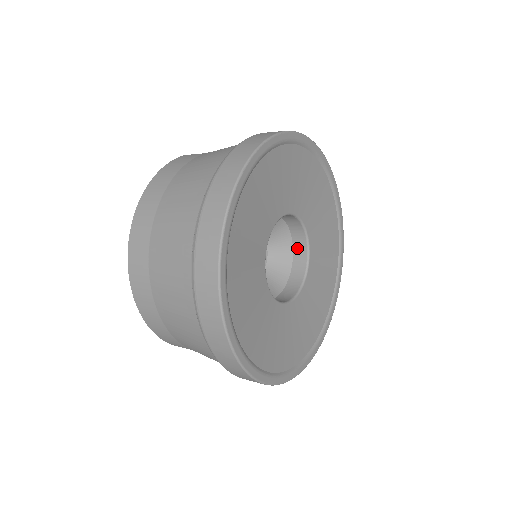
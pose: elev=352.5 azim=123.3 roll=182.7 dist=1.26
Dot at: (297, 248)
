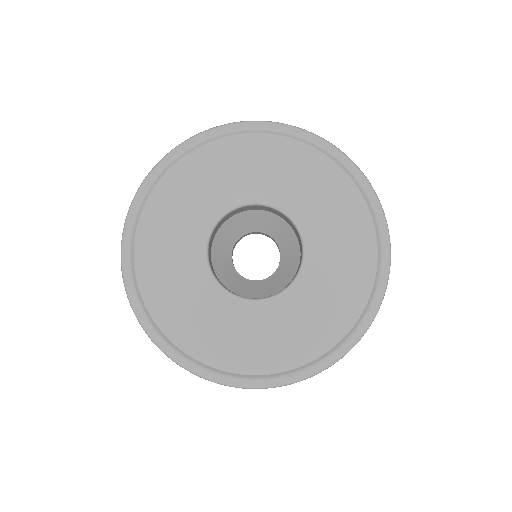
Dot at: (301, 253)
